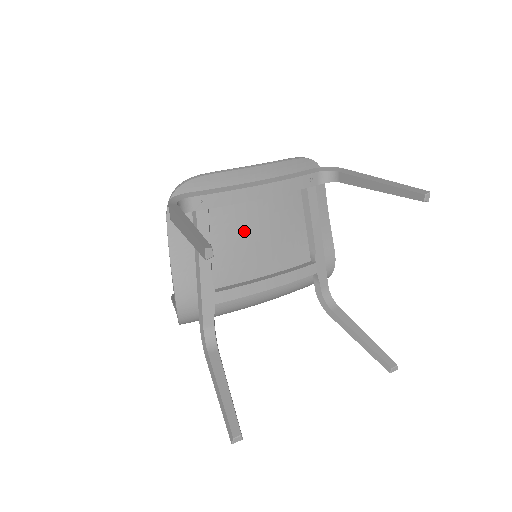
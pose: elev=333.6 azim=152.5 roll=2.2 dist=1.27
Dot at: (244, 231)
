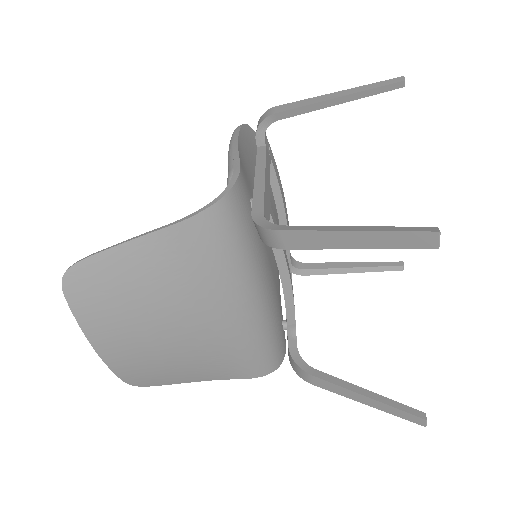
Dot at: occluded
